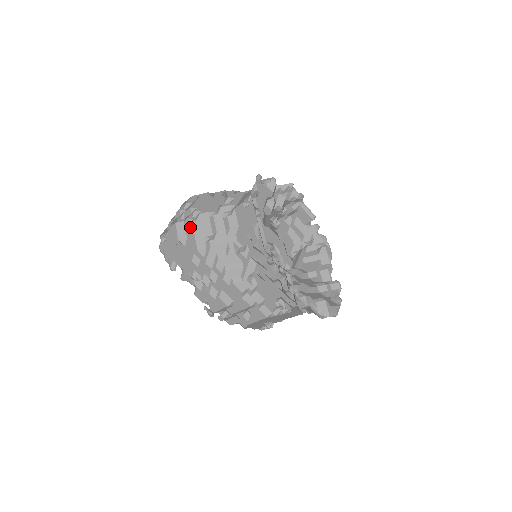
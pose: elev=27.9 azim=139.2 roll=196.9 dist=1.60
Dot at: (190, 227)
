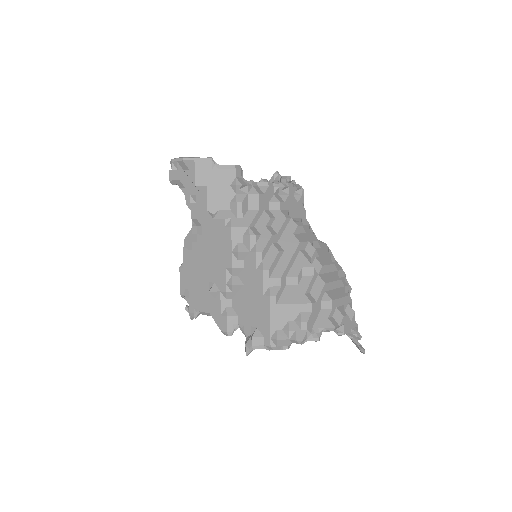
Dot at: occluded
